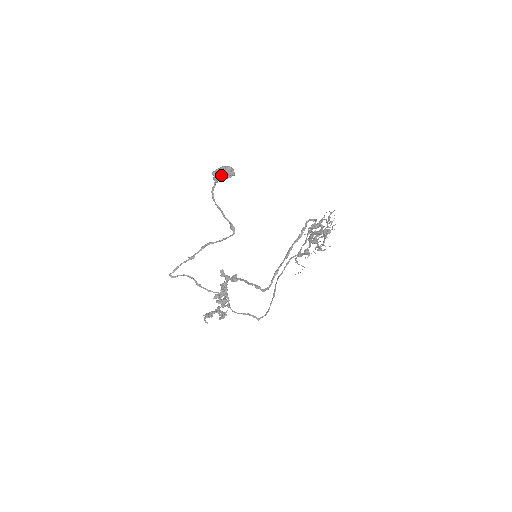
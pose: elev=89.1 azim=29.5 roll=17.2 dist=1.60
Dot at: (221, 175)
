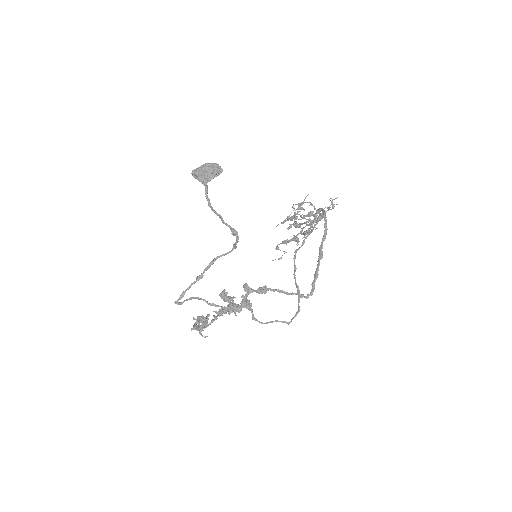
Dot at: (209, 175)
